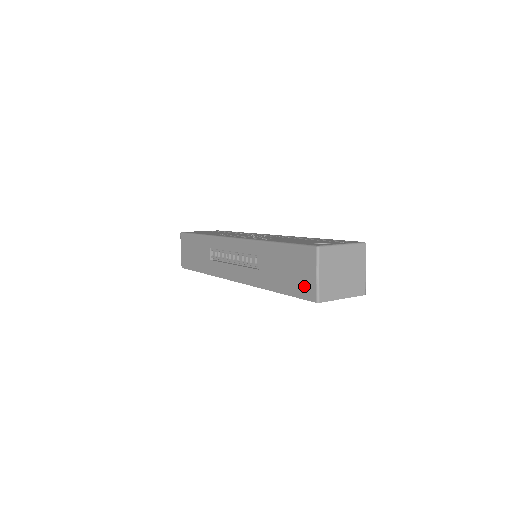
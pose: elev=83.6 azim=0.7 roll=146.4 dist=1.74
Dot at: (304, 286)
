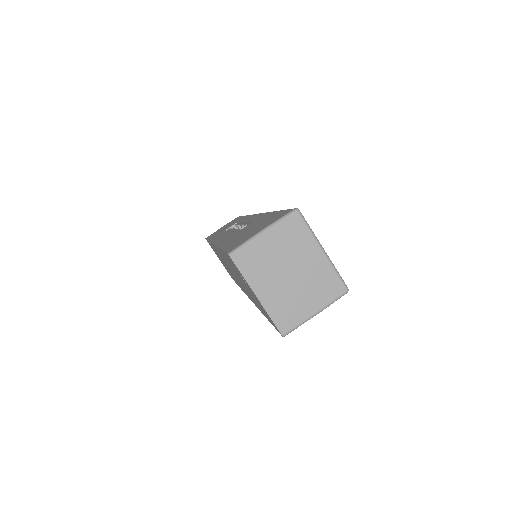
Dot at: (242, 240)
